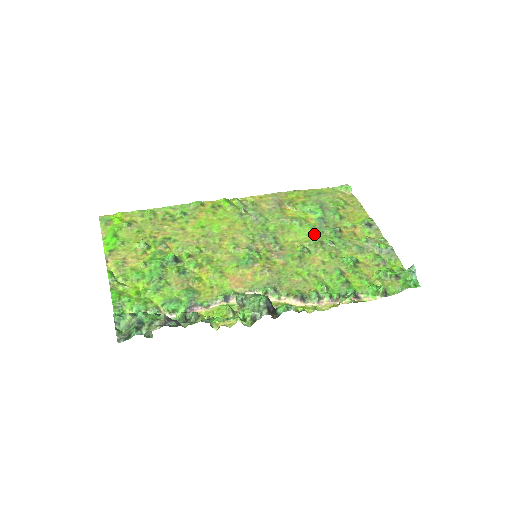
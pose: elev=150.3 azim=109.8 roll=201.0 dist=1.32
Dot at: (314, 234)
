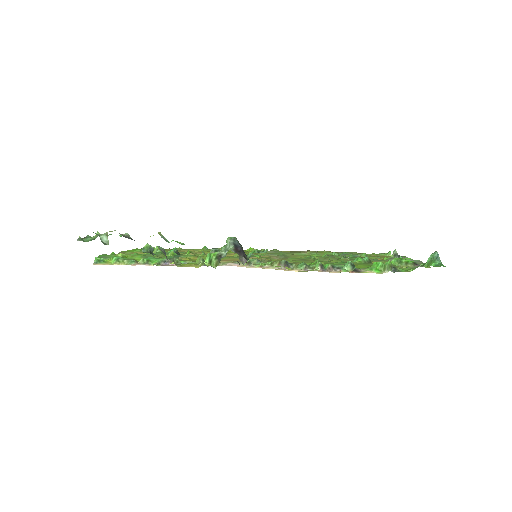
Dot at: (328, 255)
